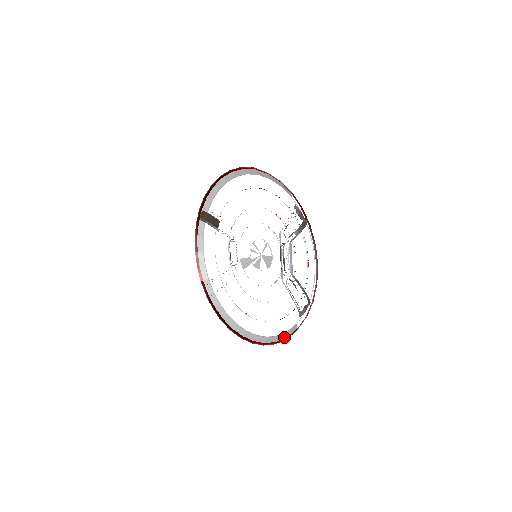
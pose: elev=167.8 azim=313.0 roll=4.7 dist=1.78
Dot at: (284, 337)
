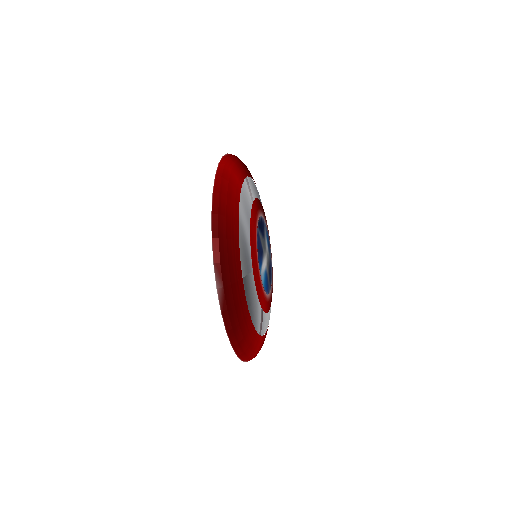
Dot at: occluded
